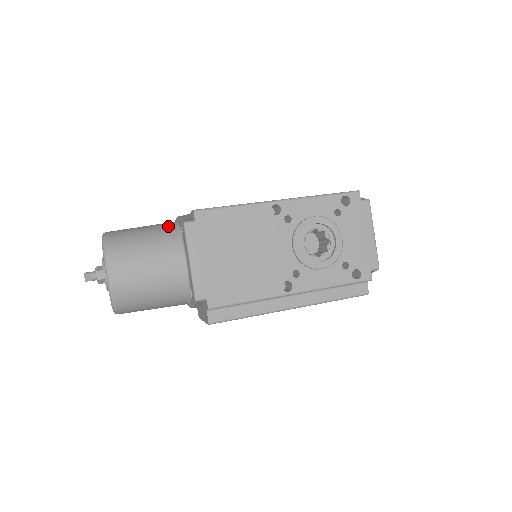
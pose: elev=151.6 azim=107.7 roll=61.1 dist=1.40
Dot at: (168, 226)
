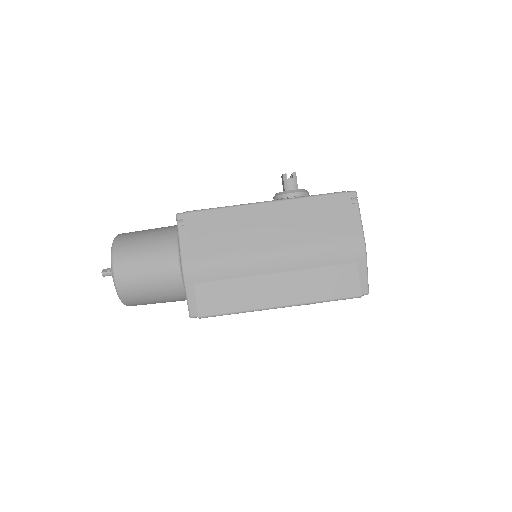
Dot at: (174, 284)
